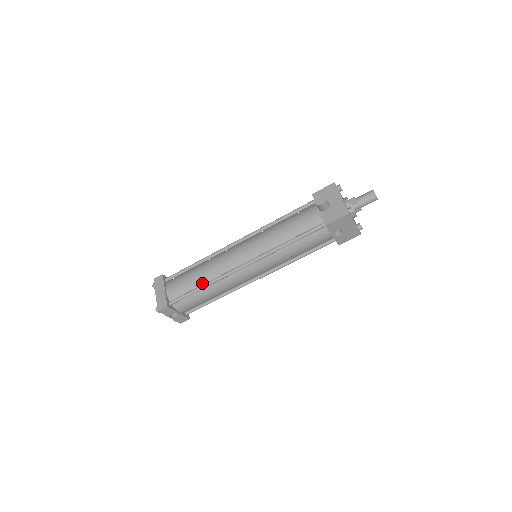
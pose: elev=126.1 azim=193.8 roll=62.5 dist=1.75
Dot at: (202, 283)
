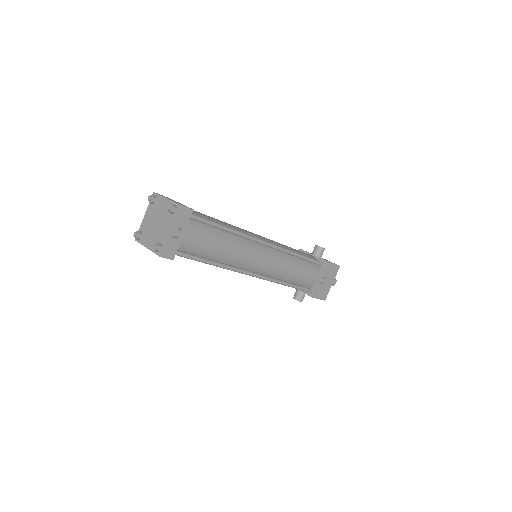
Dot at: occluded
